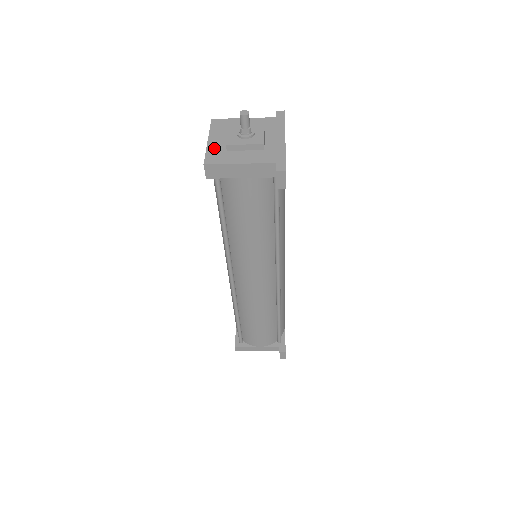
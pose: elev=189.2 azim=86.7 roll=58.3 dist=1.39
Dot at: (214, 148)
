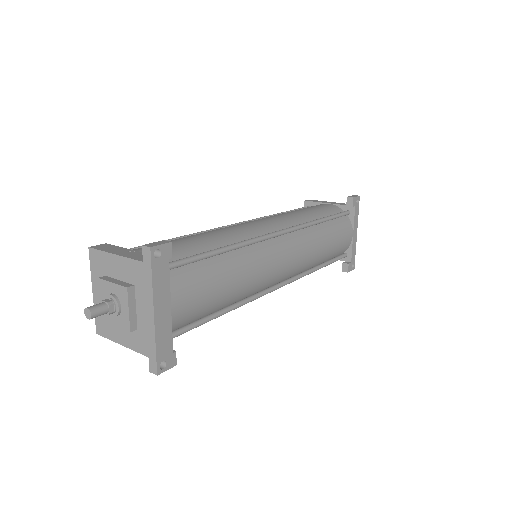
Dot at: occluded
